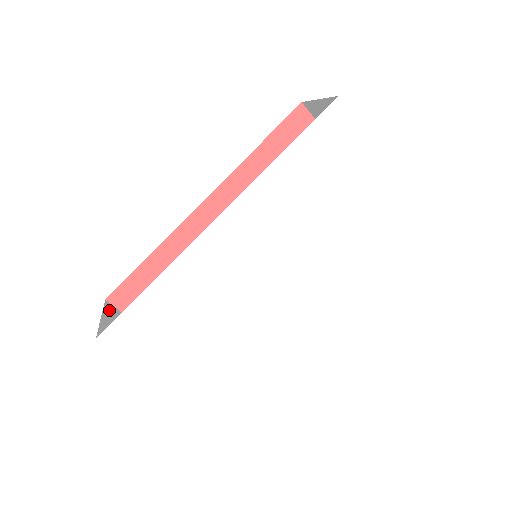
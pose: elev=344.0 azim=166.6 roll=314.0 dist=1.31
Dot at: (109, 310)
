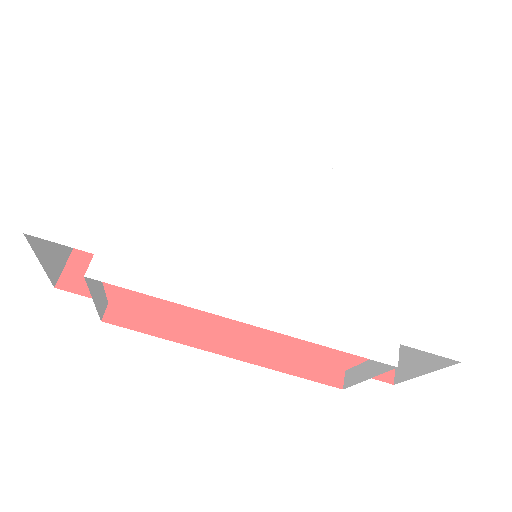
Dot at: occluded
